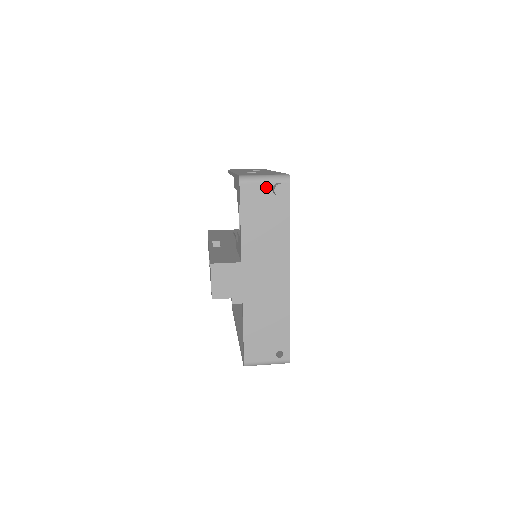
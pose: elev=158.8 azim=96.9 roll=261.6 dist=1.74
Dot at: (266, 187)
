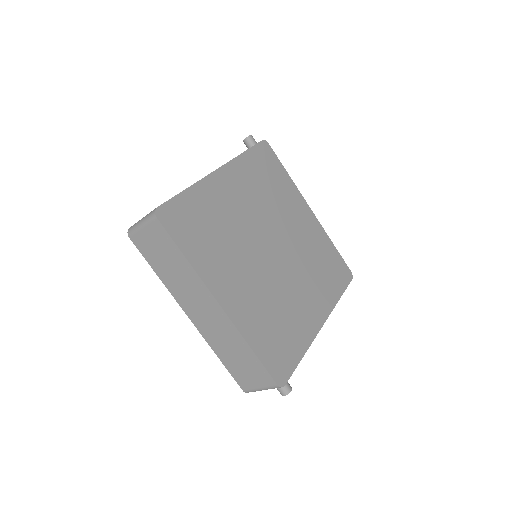
Dot at: occluded
